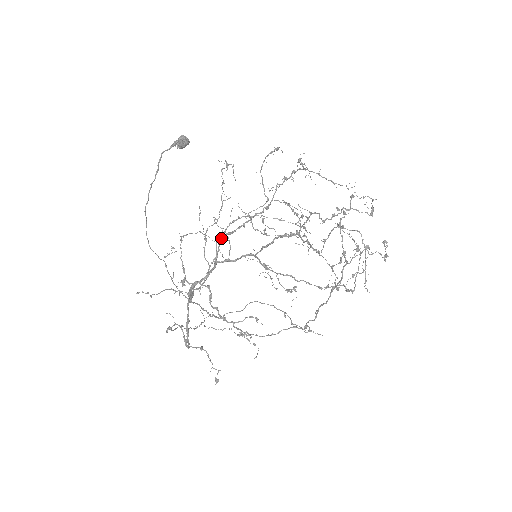
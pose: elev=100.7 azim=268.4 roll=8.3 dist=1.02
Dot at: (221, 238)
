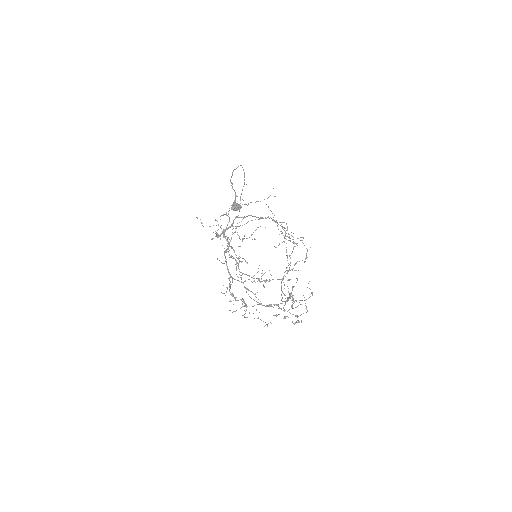
Dot at: occluded
